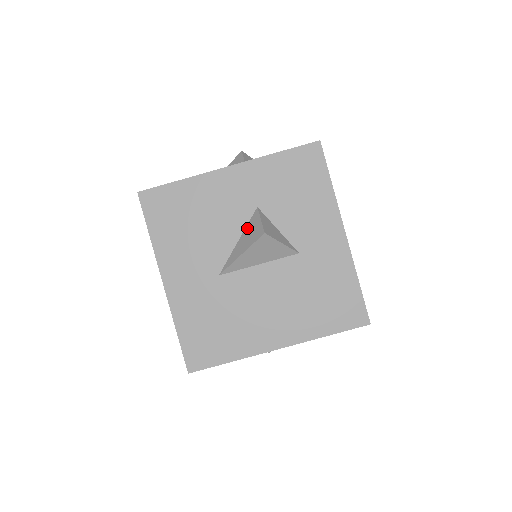
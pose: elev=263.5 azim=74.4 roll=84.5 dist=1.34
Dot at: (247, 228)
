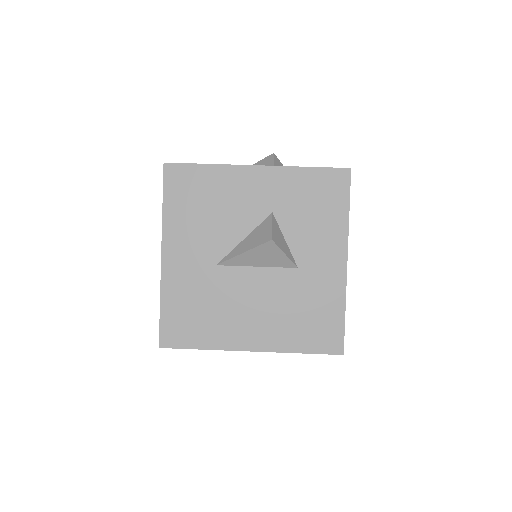
Dot at: (257, 229)
